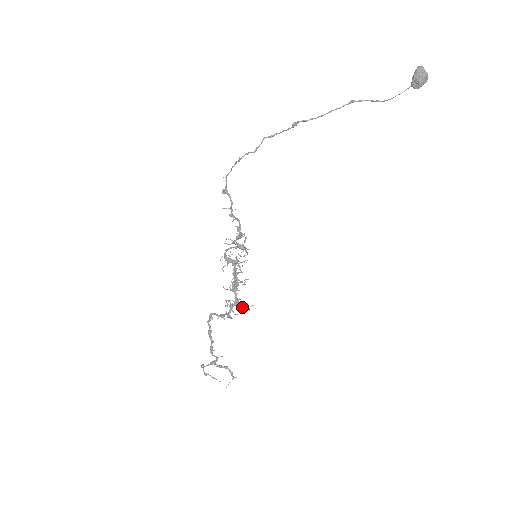
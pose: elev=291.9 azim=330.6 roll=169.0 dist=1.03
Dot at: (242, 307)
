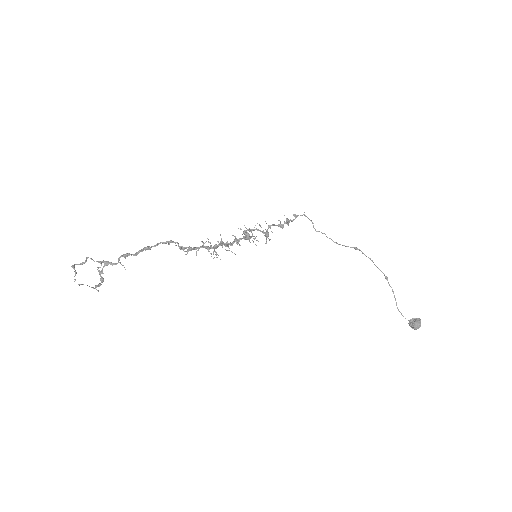
Dot at: (214, 251)
